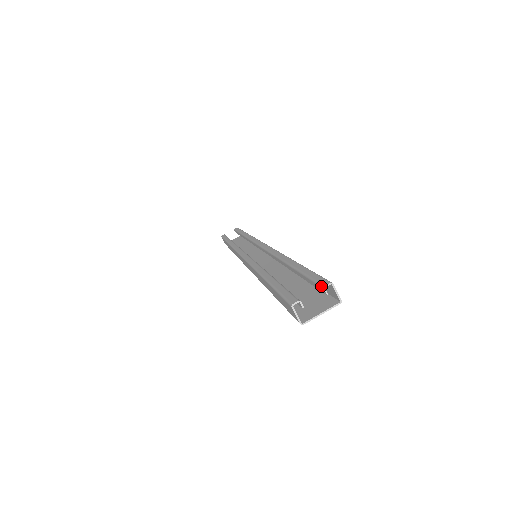
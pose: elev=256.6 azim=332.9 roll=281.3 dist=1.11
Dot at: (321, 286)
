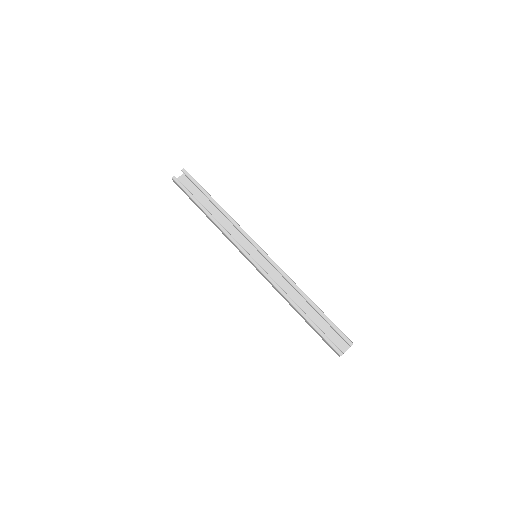
Dot at: (349, 344)
